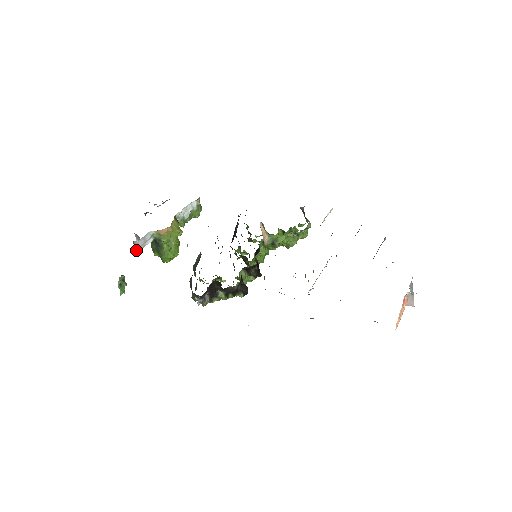
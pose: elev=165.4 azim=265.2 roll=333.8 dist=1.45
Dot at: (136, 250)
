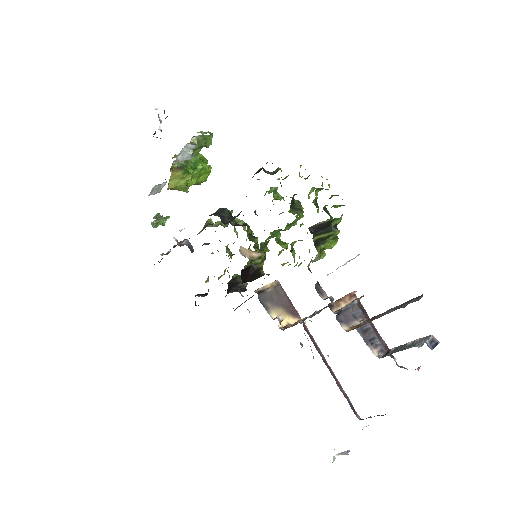
Dot at: occluded
